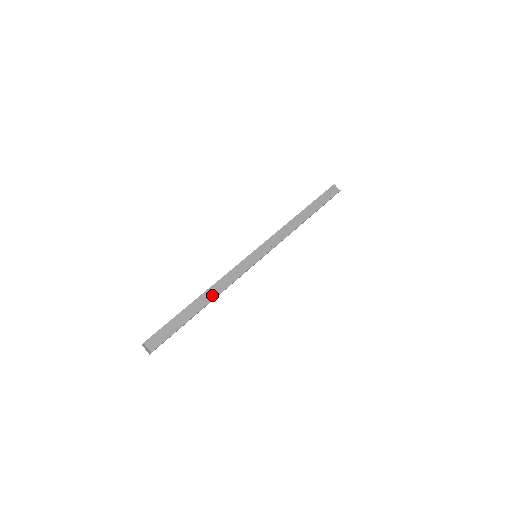
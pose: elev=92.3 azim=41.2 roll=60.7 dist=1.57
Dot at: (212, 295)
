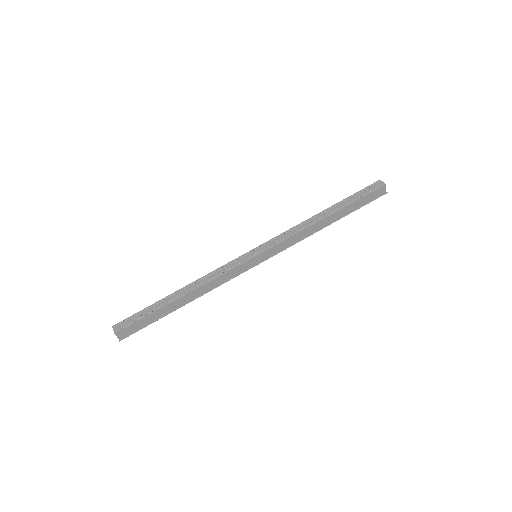
Dot at: (195, 296)
